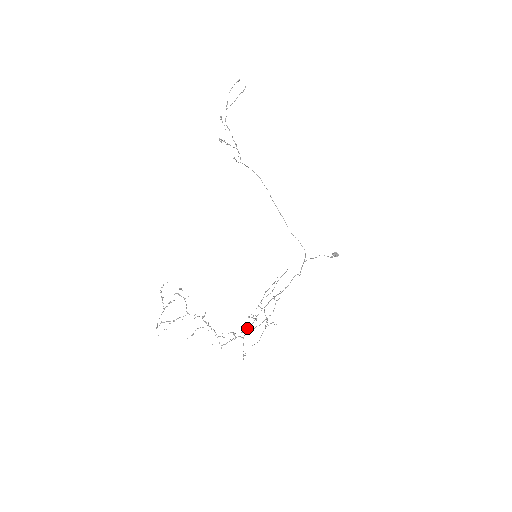
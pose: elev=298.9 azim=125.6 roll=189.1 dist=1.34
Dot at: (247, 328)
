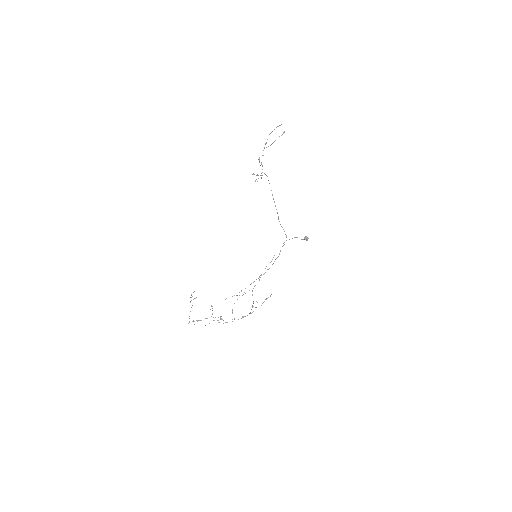
Dot at: occluded
